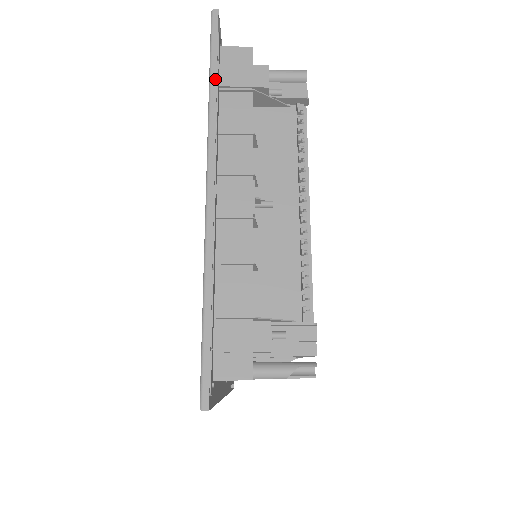
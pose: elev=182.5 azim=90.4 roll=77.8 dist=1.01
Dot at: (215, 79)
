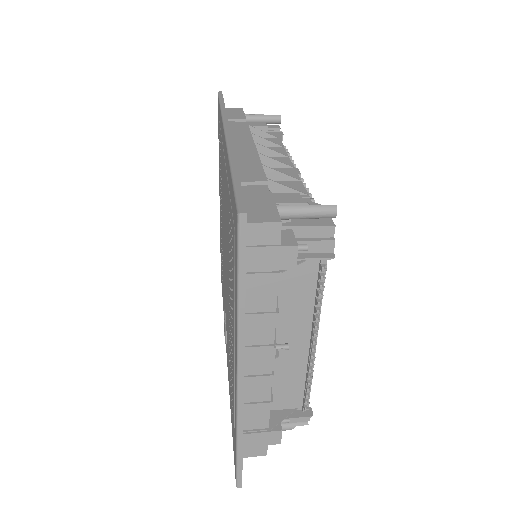
Dot at: (244, 294)
